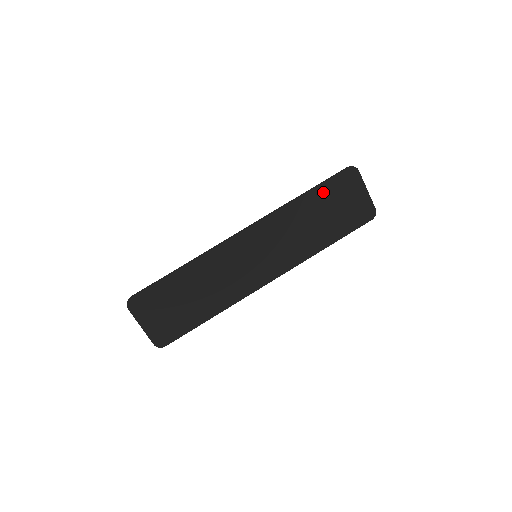
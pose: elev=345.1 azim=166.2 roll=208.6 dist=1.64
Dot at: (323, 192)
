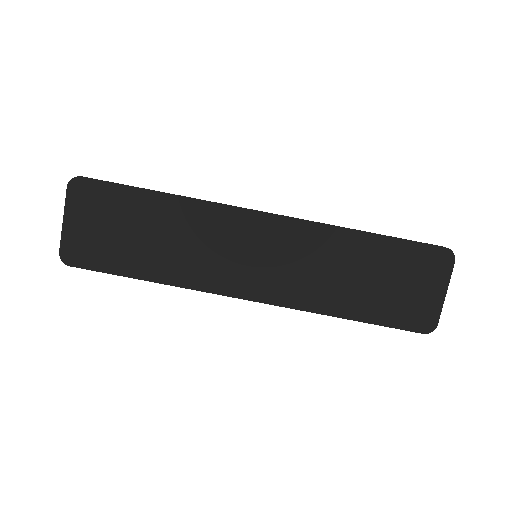
Dot at: (393, 250)
